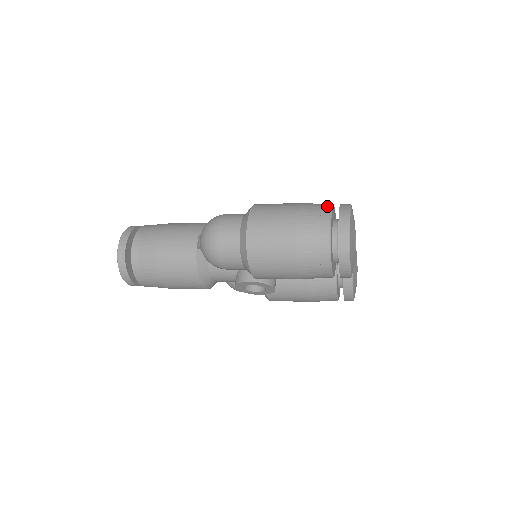
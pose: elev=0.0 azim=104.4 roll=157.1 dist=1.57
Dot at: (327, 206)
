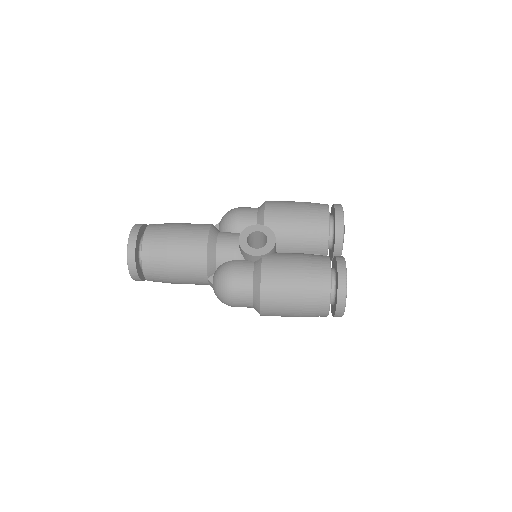
Dot at: (326, 299)
